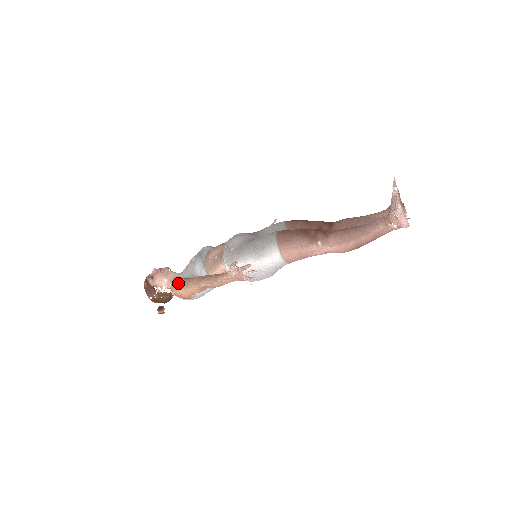
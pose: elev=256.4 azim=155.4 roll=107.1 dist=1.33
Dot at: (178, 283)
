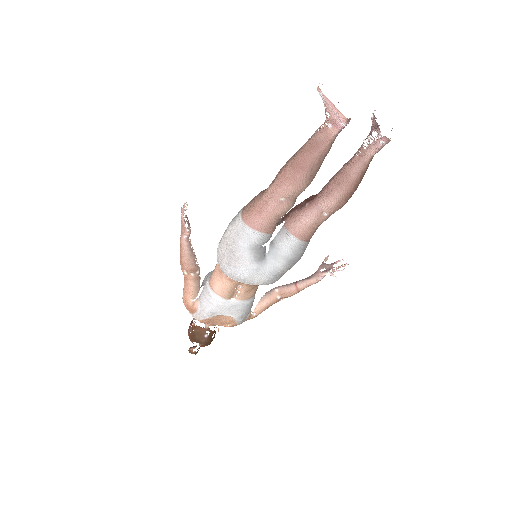
Dot at: occluded
